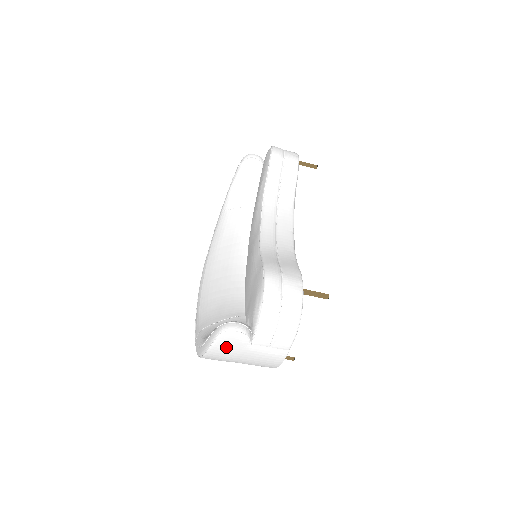
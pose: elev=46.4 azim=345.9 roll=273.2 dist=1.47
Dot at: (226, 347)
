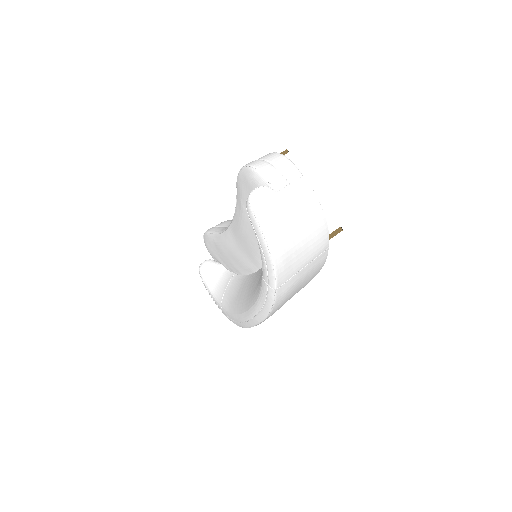
Dot at: (266, 209)
